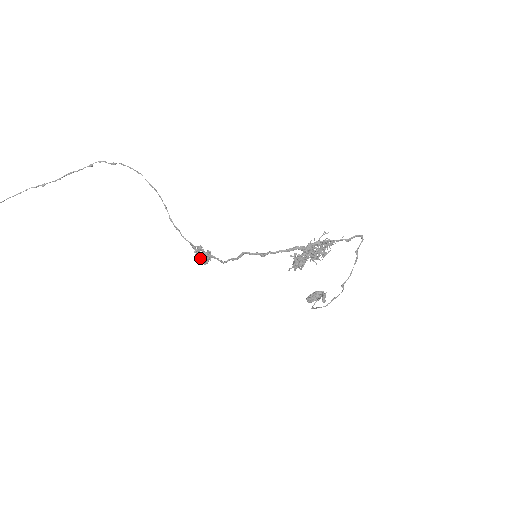
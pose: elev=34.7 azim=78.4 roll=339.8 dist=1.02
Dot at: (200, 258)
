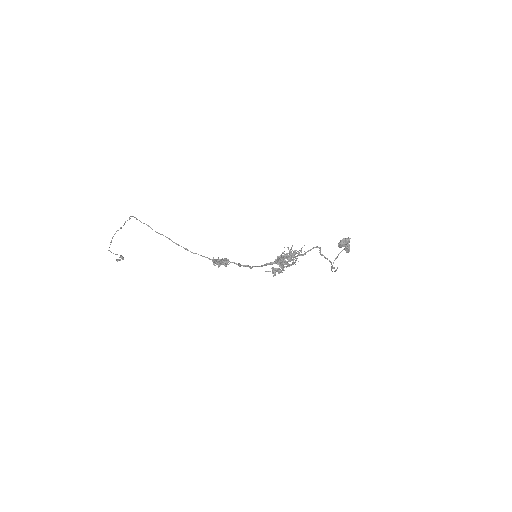
Dot at: occluded
